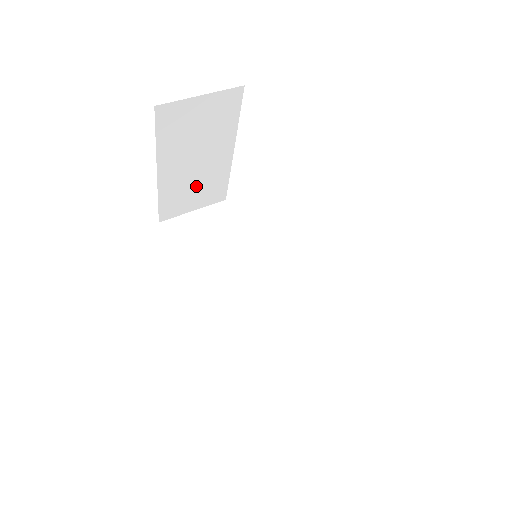
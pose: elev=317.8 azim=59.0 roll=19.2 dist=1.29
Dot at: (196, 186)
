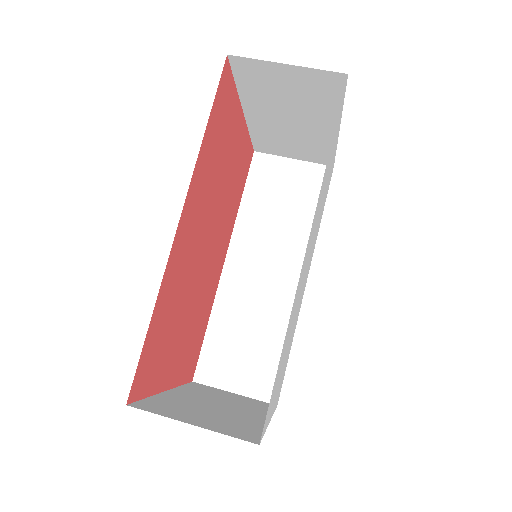
Dot at: (294, 140)
